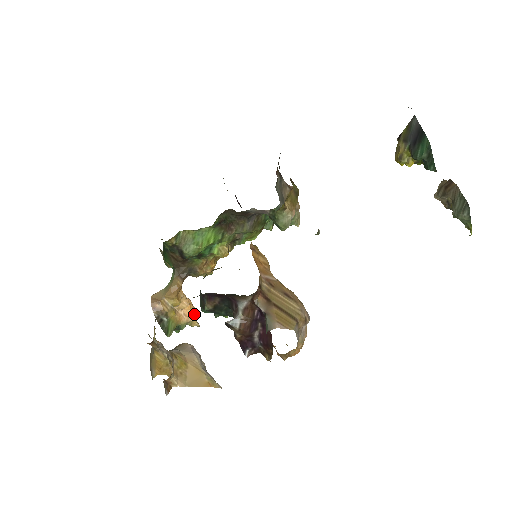
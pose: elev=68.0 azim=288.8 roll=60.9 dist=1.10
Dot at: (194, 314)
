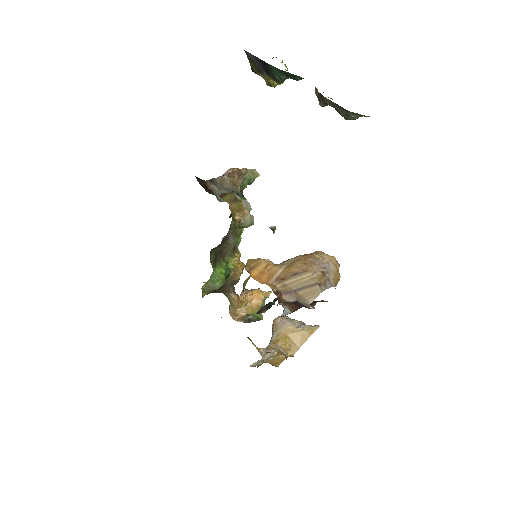
Dot at: (261, 292)
